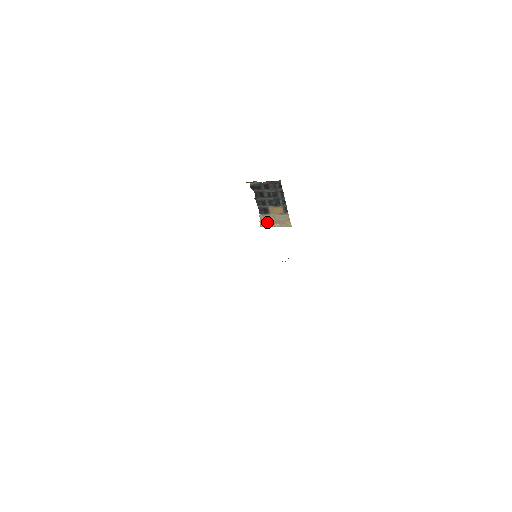
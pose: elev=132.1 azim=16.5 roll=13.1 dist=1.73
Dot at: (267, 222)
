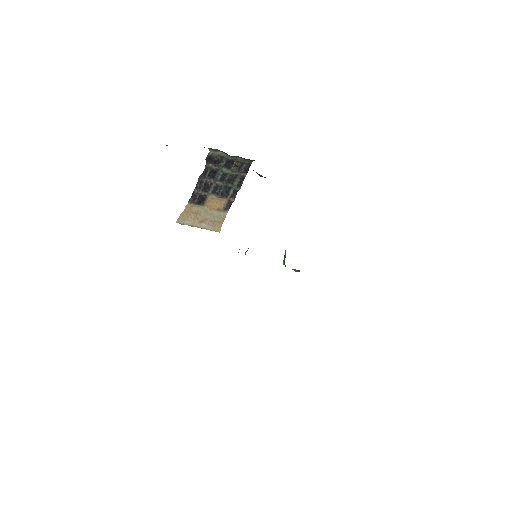
Dot at: (191, 217)
